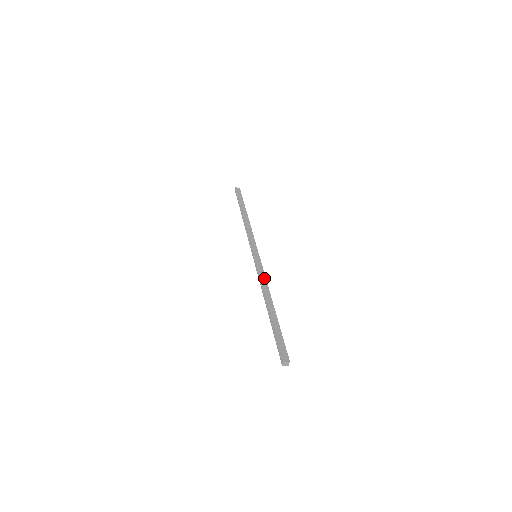
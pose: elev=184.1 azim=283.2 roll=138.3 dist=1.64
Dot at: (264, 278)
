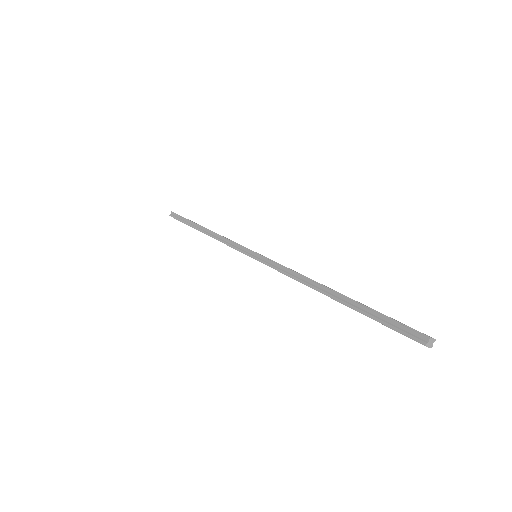
Dot at: (293, 270)
